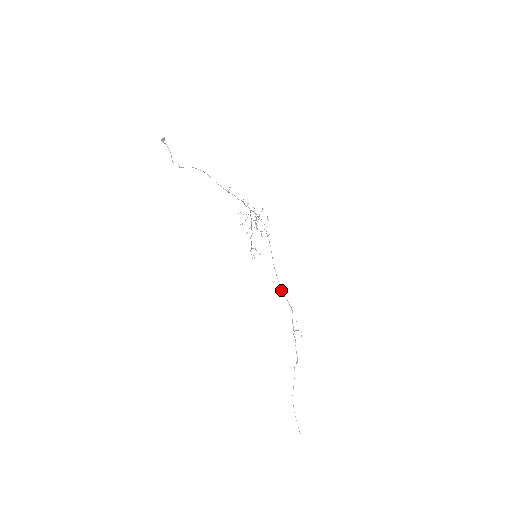
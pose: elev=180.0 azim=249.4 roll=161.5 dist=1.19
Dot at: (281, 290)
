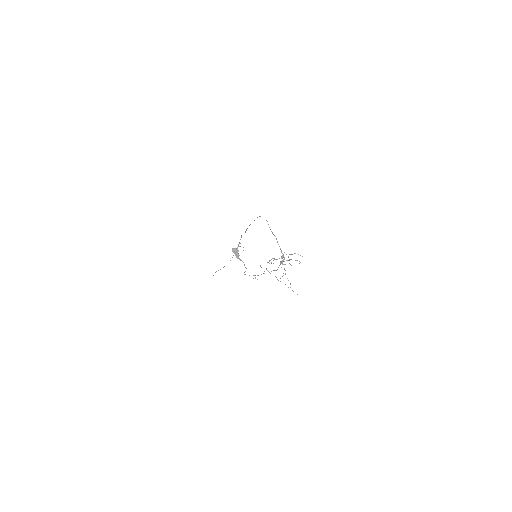
Dot at: occluded
